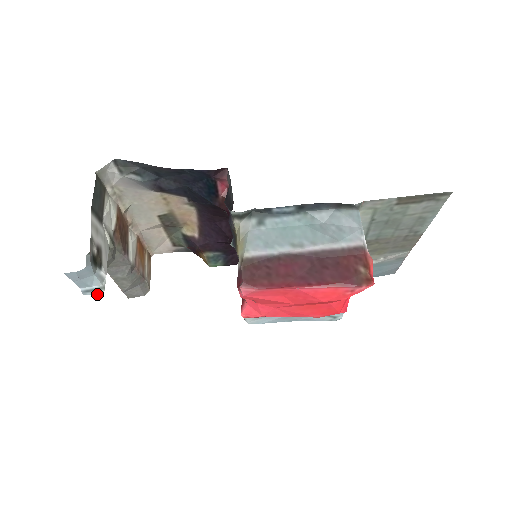
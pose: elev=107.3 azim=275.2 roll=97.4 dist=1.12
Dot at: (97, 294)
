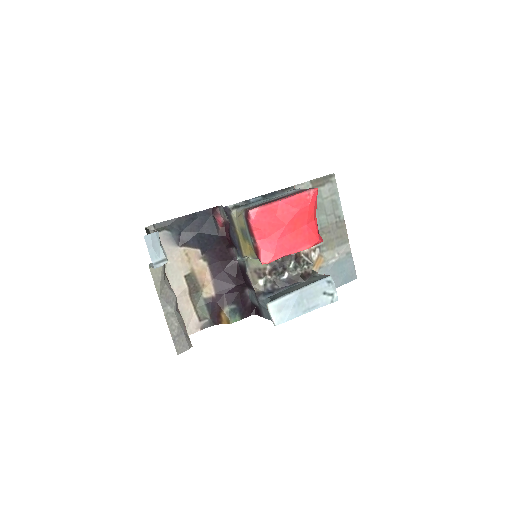
Dot at: occluded
